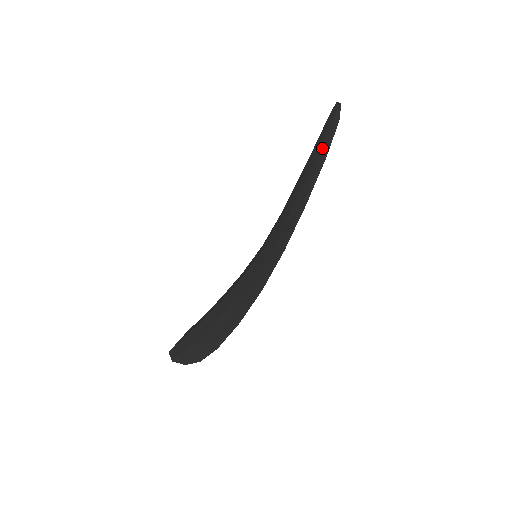
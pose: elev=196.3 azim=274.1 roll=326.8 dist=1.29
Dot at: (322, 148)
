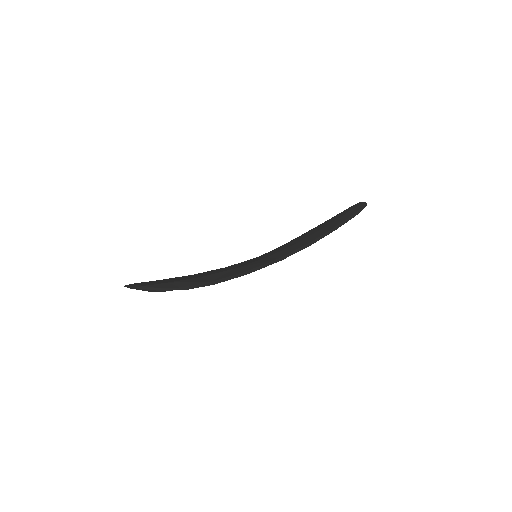
Dot at: (350, 213)
